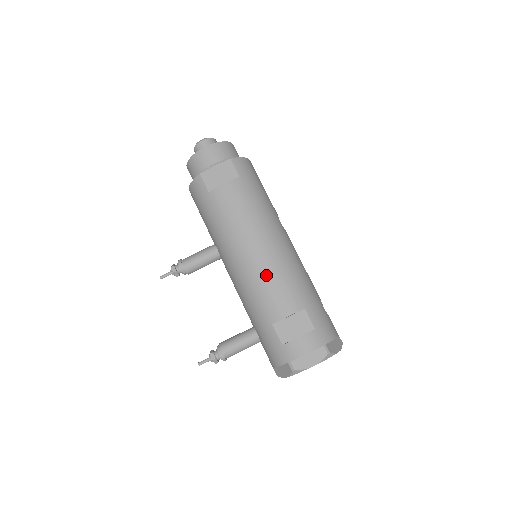
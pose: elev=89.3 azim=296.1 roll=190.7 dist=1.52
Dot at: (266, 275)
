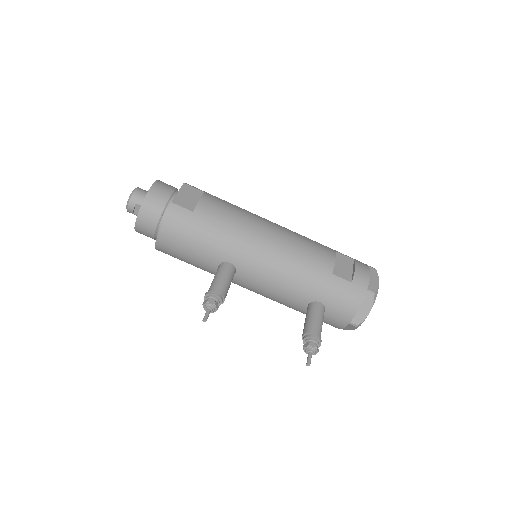
Dot at: (295, 242)
